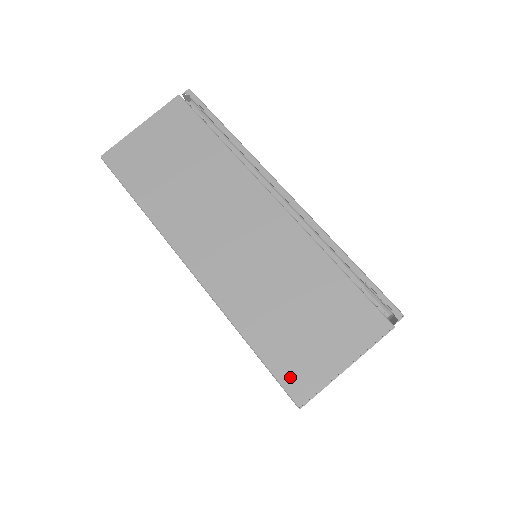
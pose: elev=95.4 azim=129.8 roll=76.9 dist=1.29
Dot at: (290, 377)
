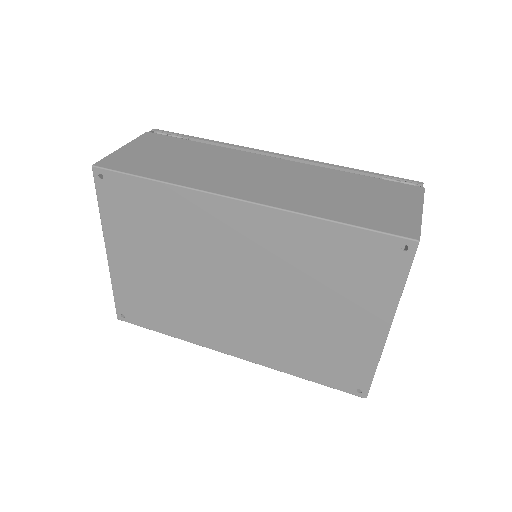
Dot at: (391, 227)
